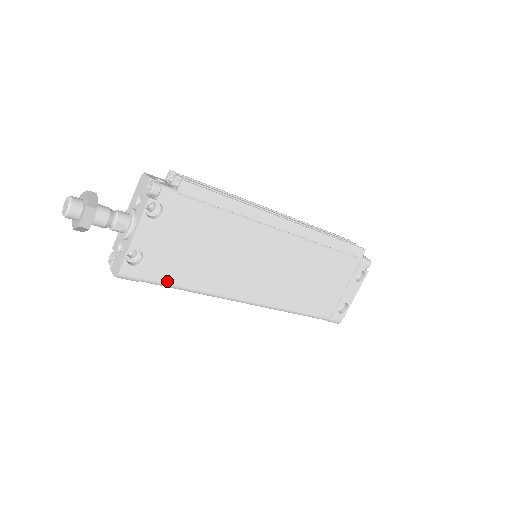
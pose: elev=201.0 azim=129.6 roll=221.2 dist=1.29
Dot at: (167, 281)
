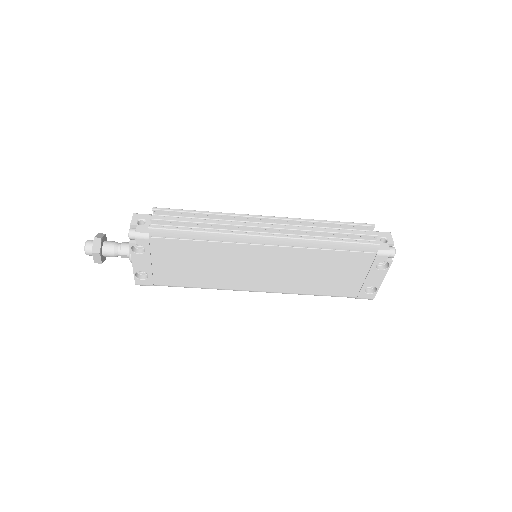
Dot at: (175, 285)
